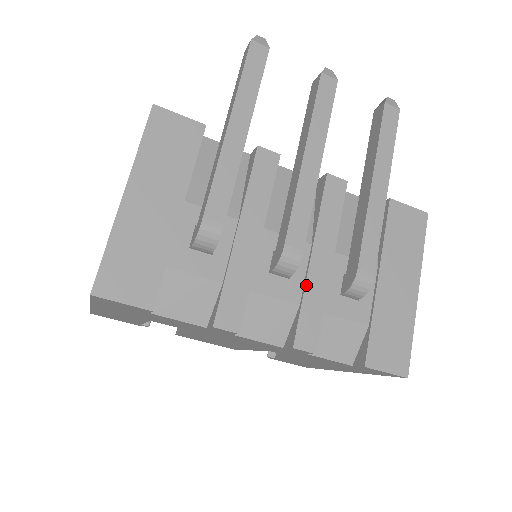
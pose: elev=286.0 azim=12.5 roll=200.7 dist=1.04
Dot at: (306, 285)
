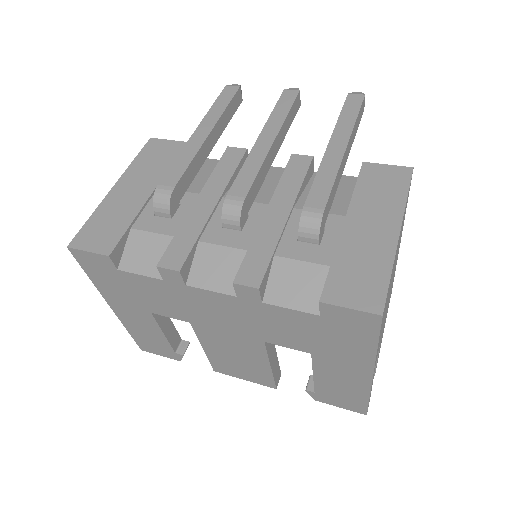
Dot at: (256, 233)
